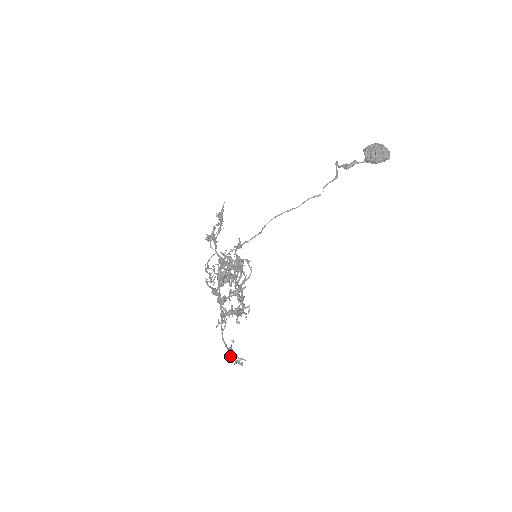
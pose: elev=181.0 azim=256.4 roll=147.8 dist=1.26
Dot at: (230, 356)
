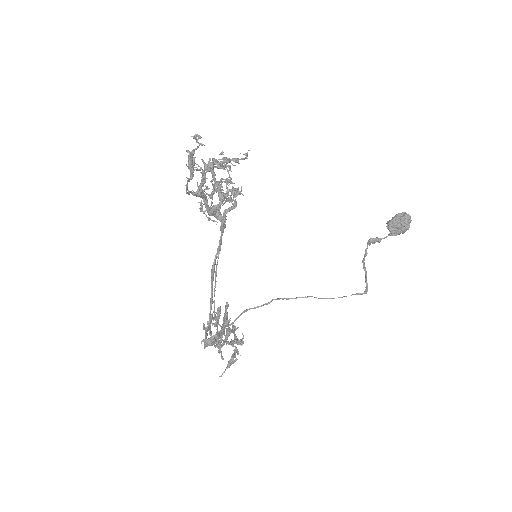
Dot at: occluded
